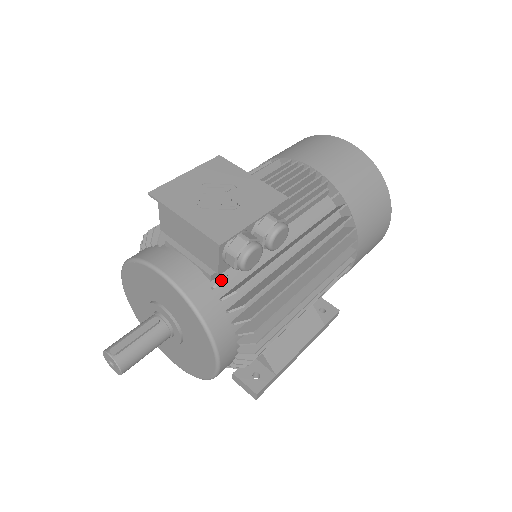
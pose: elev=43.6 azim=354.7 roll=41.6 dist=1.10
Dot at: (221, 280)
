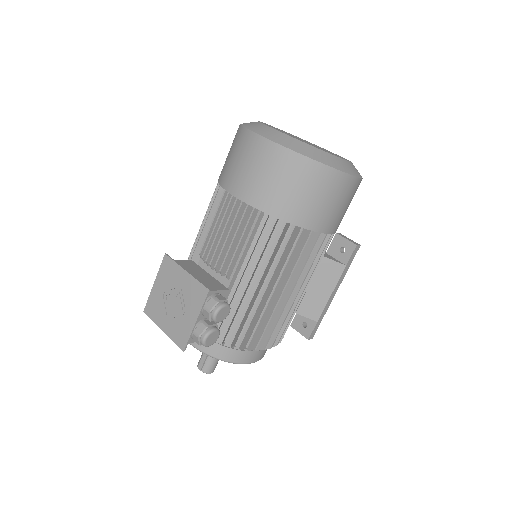
Dot at: occluded
